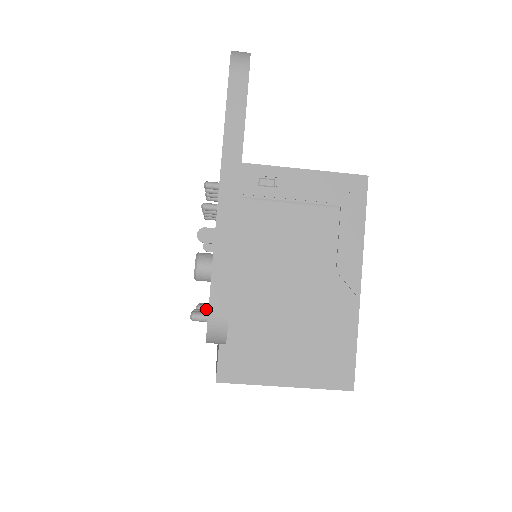
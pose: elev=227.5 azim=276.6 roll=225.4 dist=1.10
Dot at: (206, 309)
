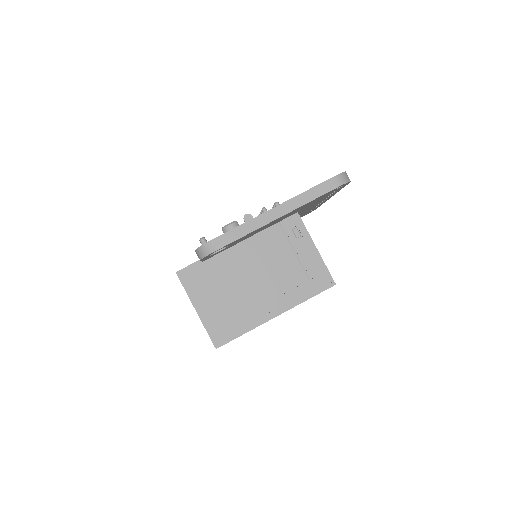
Dot at: occluded
